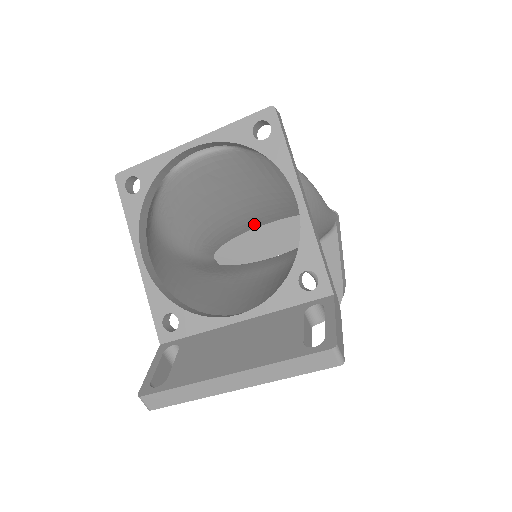
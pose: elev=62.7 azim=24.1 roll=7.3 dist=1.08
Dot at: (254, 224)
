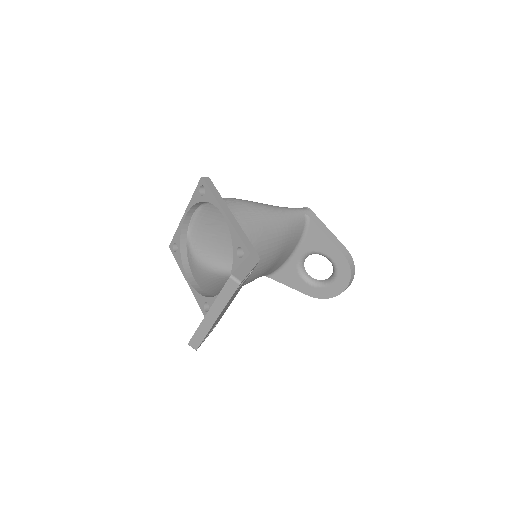
Dot at: occluded
